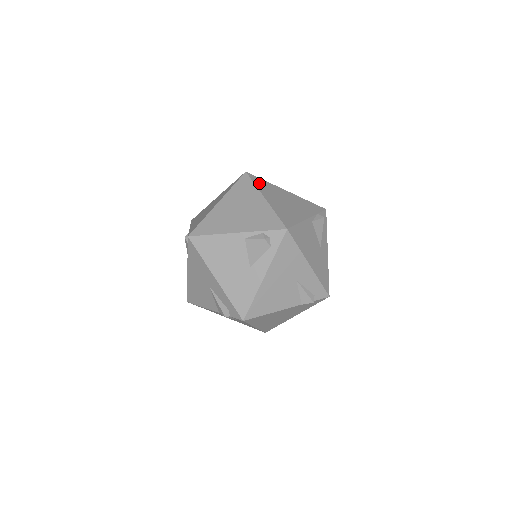
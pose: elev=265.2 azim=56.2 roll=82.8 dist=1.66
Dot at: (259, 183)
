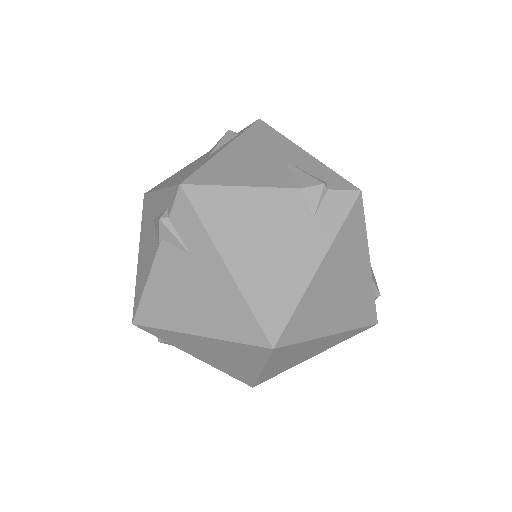
Dot at: occluded
